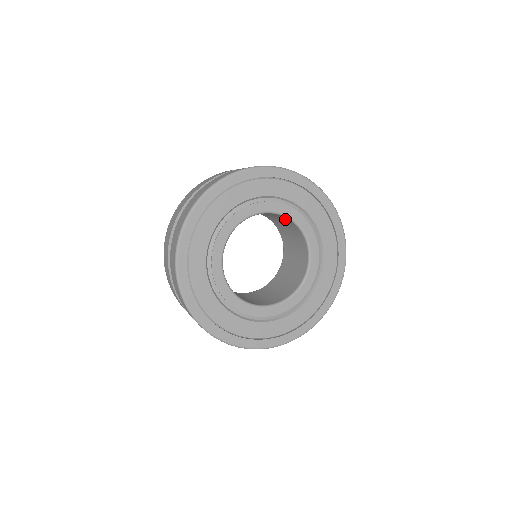
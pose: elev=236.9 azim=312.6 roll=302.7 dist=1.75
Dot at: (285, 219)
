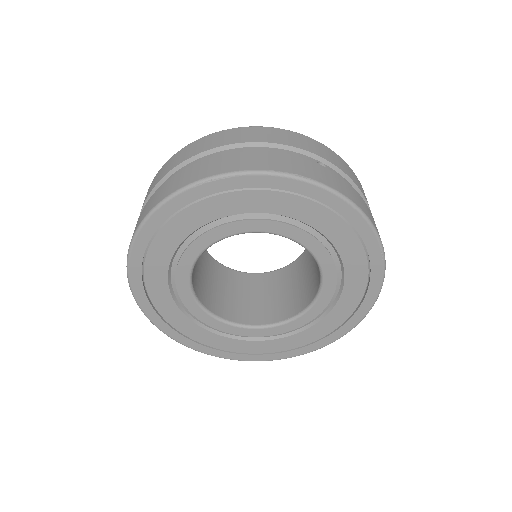
Dot at: occluded
